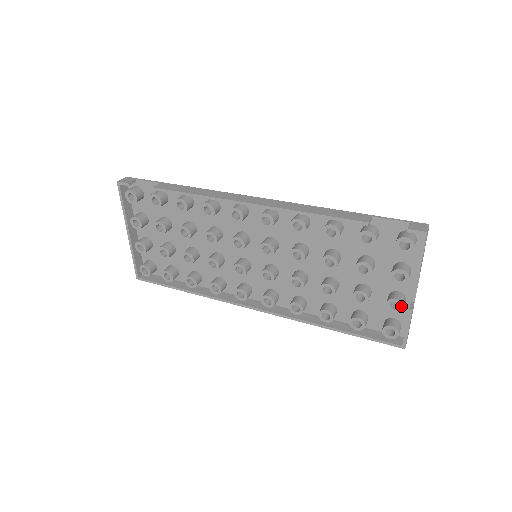
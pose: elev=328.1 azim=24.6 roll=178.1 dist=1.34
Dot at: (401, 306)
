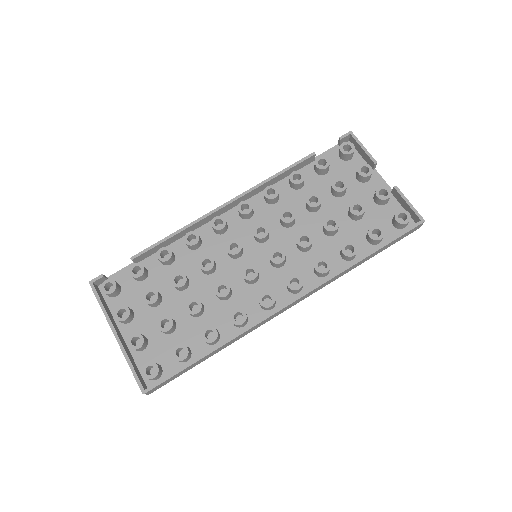
Dot at: (387, 189)
